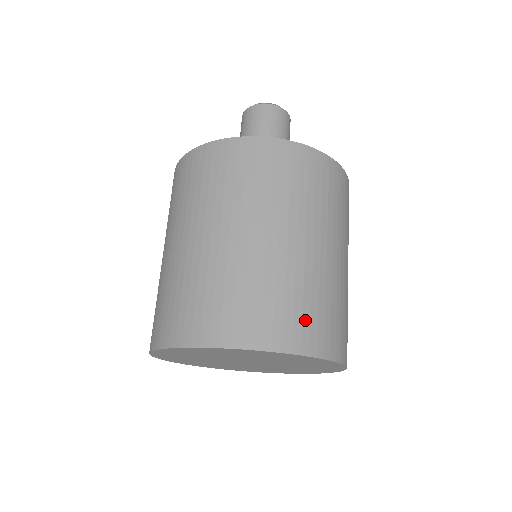
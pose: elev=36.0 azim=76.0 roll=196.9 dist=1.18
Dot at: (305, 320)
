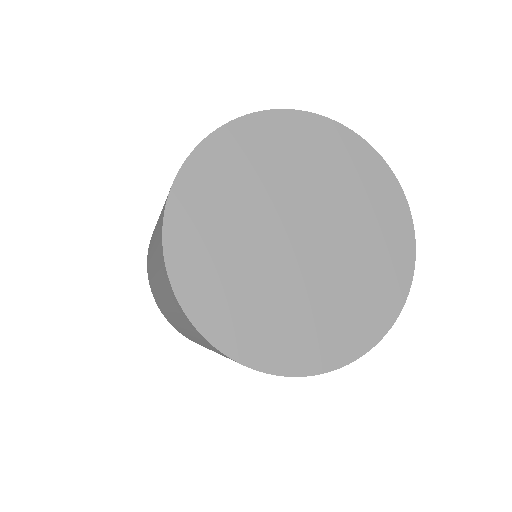
Dot at: occluded
